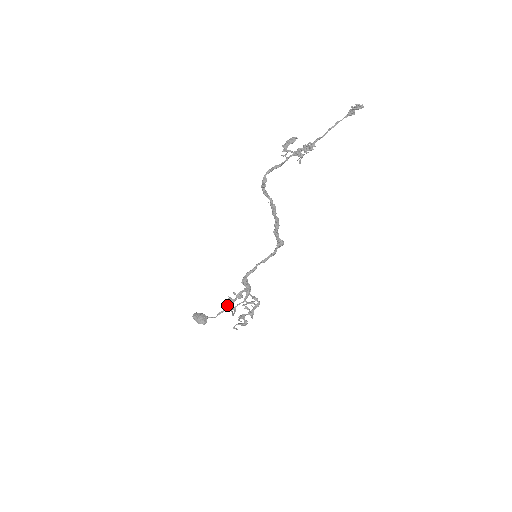
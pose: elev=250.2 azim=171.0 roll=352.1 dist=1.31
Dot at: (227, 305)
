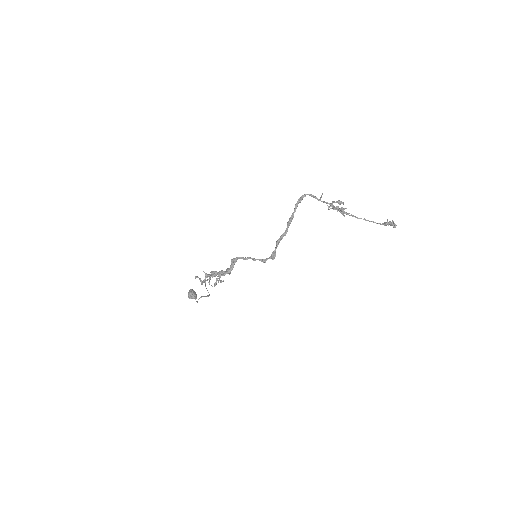
Dot at: occluded
